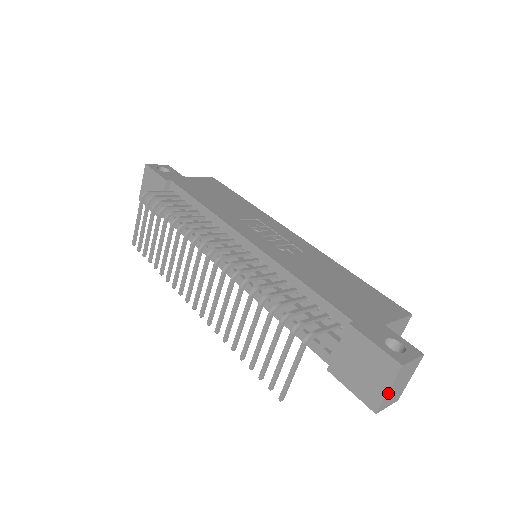
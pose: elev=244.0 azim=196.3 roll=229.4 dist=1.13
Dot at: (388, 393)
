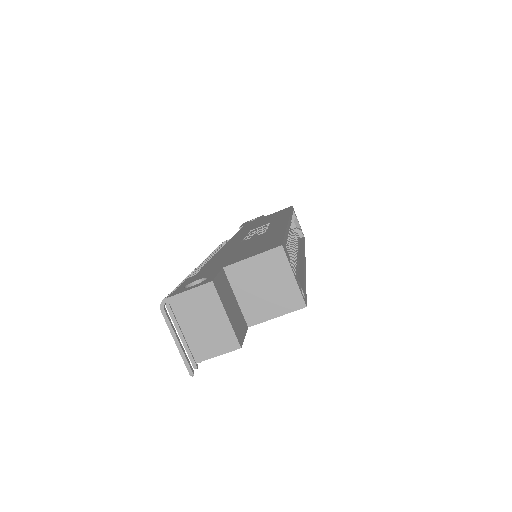
Dot at: (187, 335)
